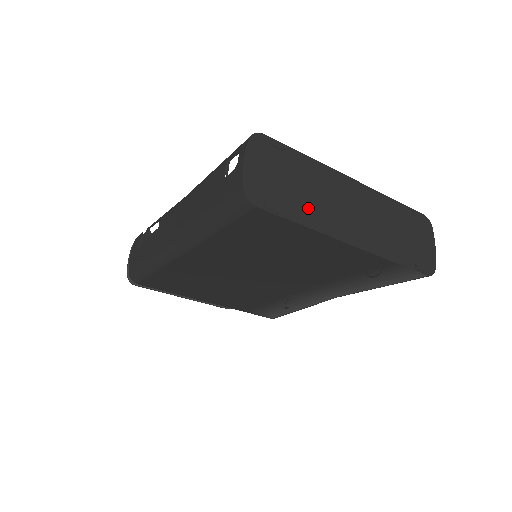
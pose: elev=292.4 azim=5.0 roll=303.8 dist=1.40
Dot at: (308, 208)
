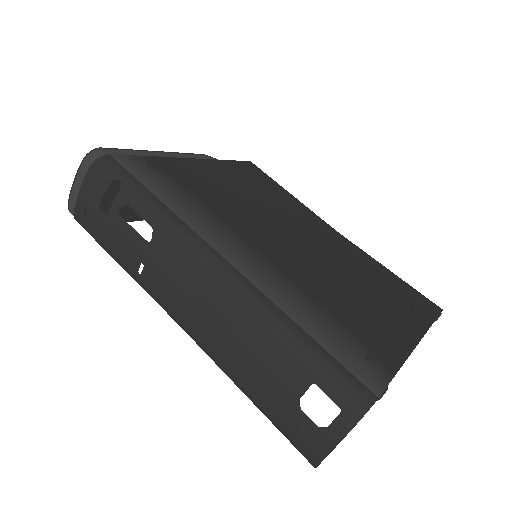
Dot at: occluded
